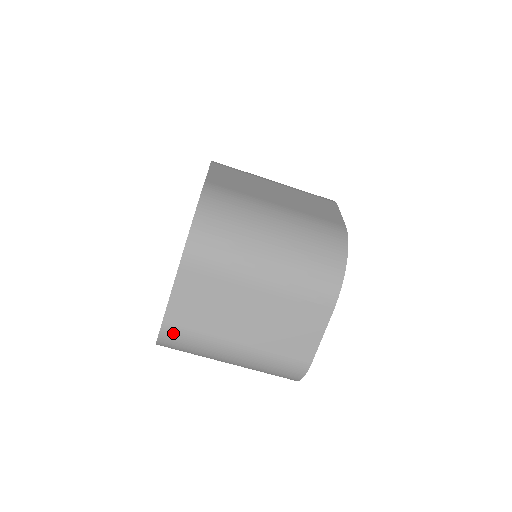
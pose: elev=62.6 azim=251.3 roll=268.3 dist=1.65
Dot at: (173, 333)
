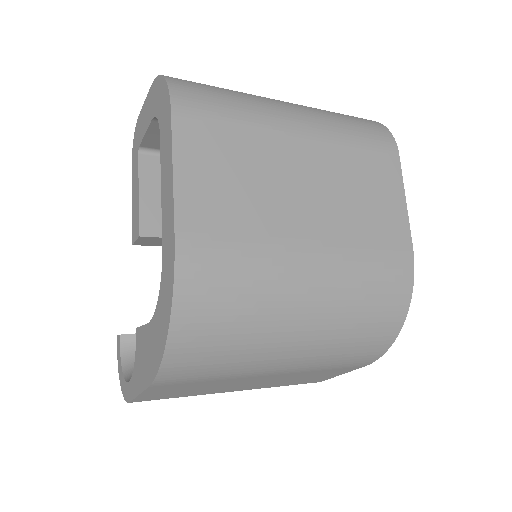
Dot at: occluded
